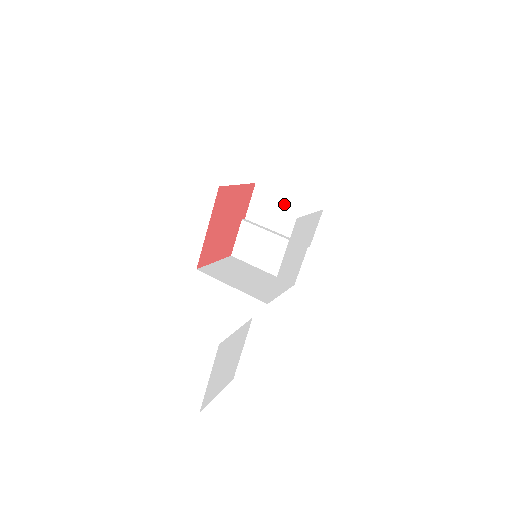
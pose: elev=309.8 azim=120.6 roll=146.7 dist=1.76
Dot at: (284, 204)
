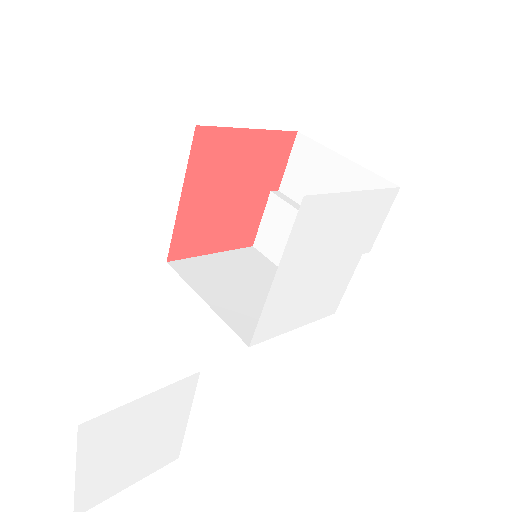
Dot at: (336, 171)
